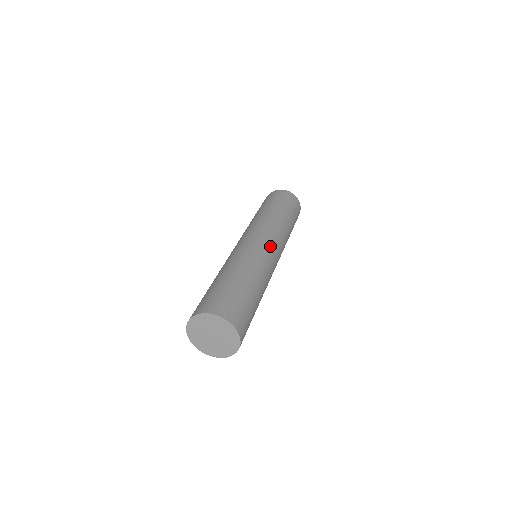
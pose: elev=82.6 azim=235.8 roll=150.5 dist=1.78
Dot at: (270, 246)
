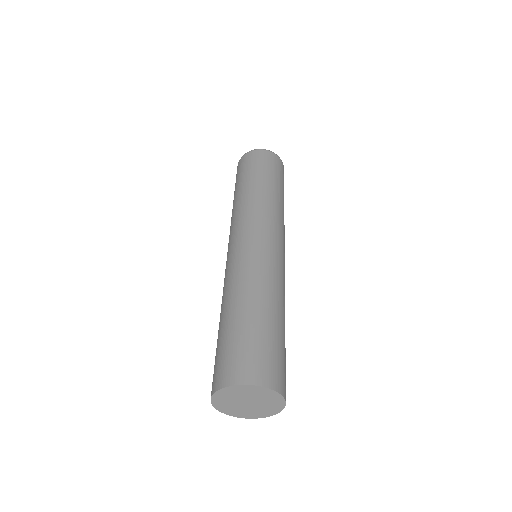
Dot at: (265, 240)
